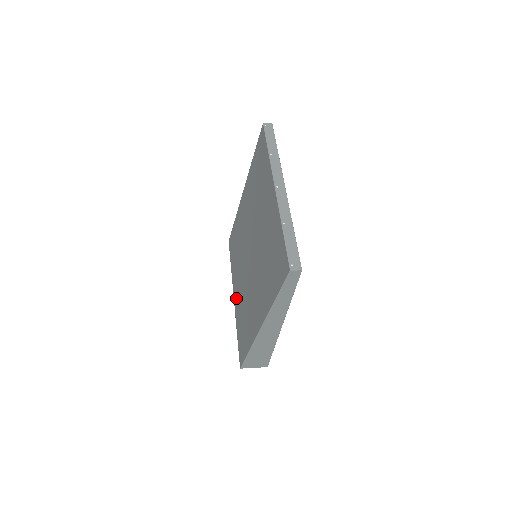
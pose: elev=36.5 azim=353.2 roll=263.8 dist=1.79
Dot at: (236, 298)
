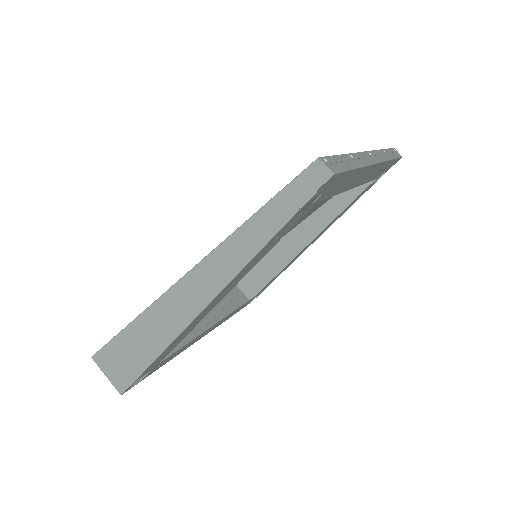
Dot at: occluded
